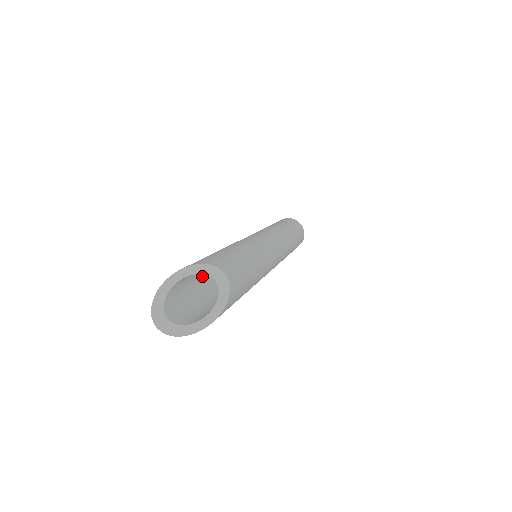
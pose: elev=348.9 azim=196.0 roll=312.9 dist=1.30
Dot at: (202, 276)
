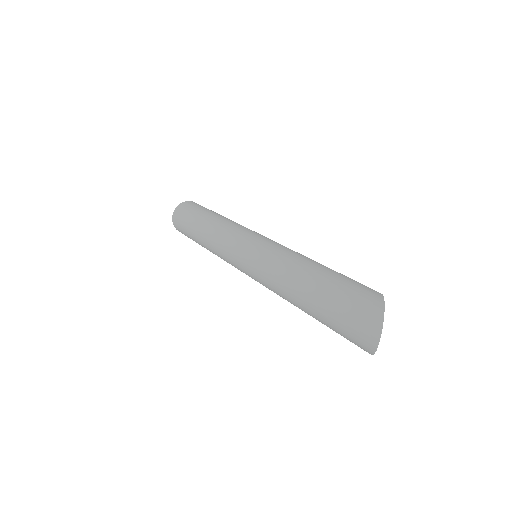
Dot at: occluded
